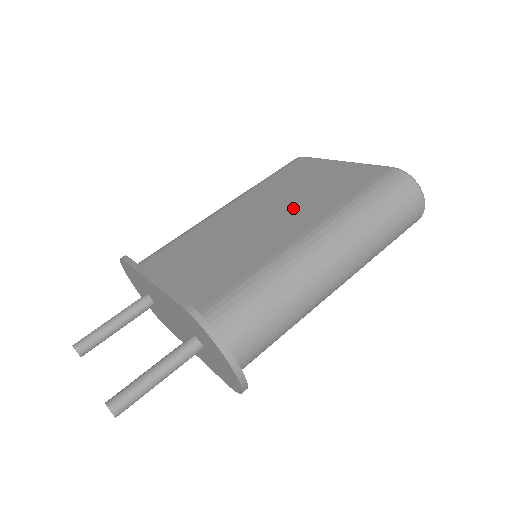
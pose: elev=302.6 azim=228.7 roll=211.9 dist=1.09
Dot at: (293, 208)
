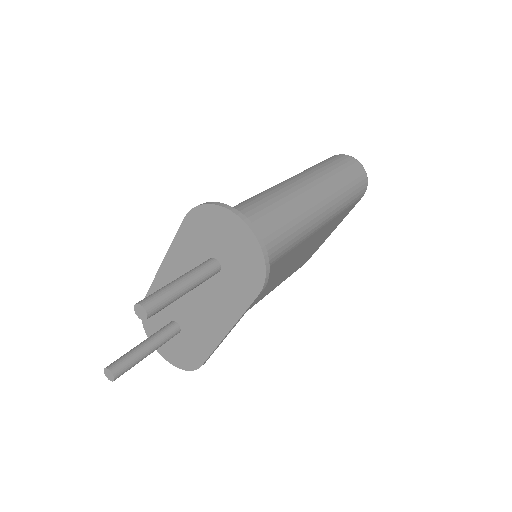
Dot at: occluded
